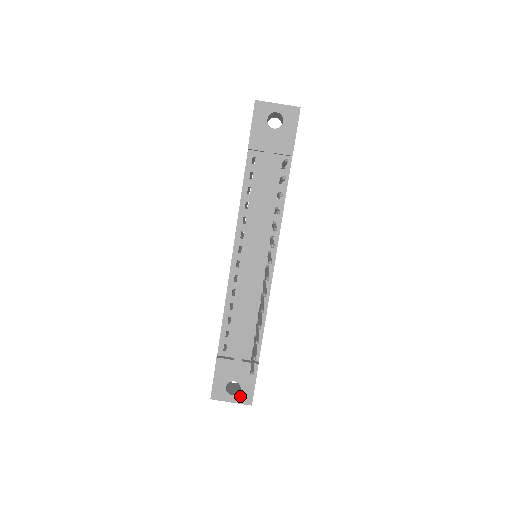
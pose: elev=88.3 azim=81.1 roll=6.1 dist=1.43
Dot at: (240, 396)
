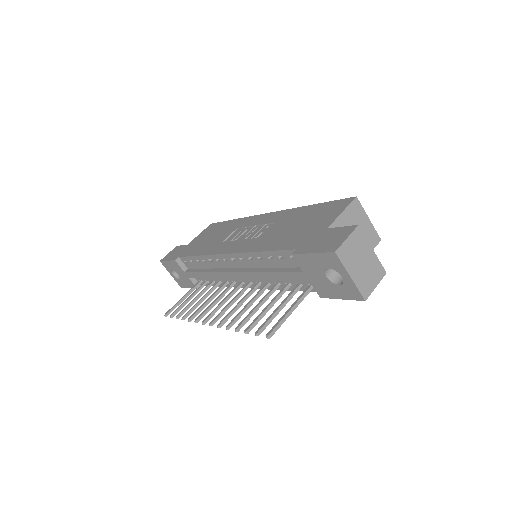
Dot at: (177, 280)
